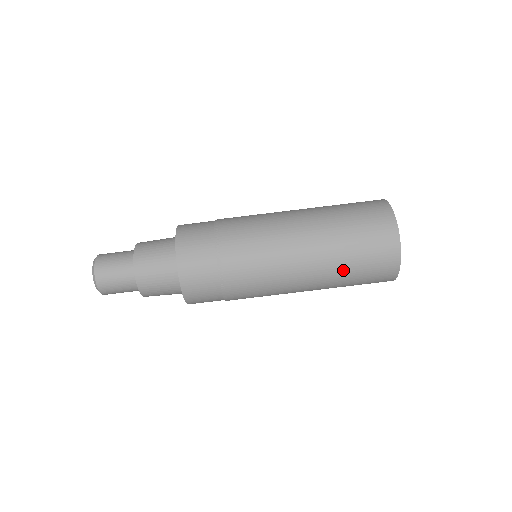
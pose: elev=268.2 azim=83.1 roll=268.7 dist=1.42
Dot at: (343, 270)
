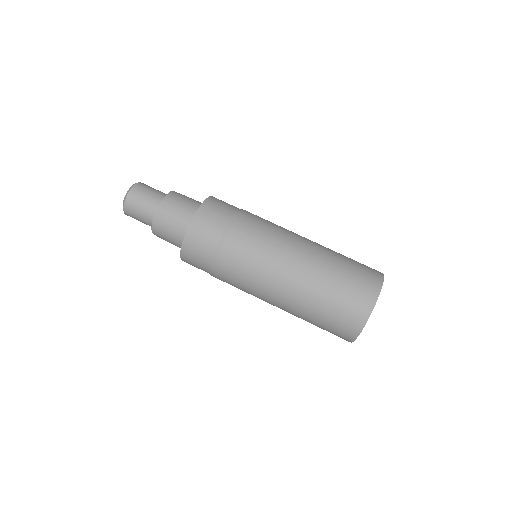
Dot at: (331, 269)
